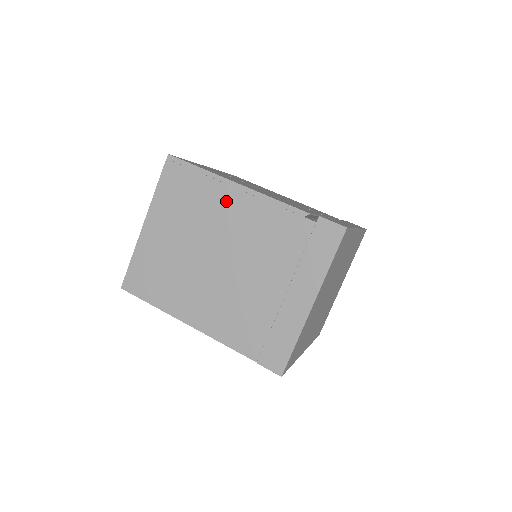
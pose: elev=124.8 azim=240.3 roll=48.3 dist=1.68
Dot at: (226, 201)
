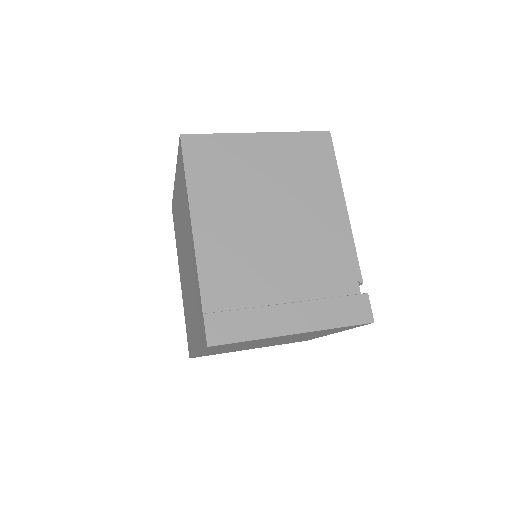
Dot at: (327, 204)
